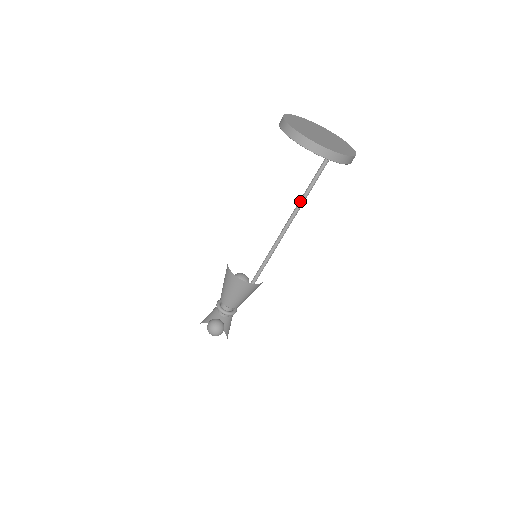
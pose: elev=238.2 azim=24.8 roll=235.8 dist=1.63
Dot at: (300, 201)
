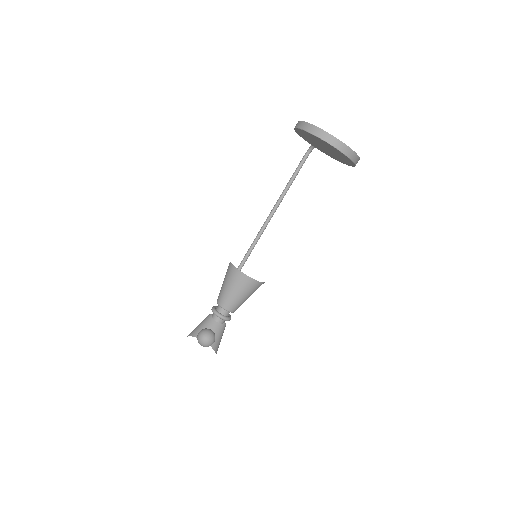
Dot at: (279, 201)
